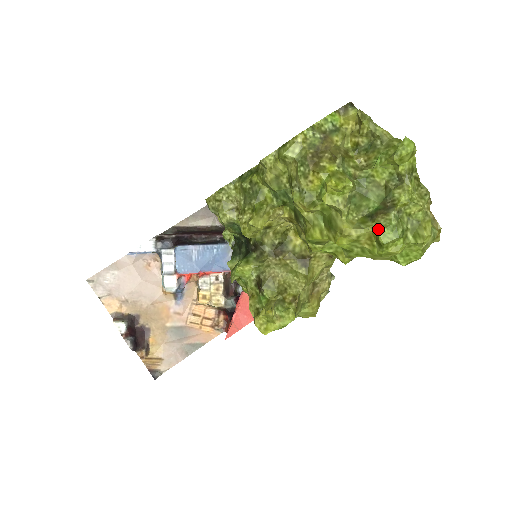
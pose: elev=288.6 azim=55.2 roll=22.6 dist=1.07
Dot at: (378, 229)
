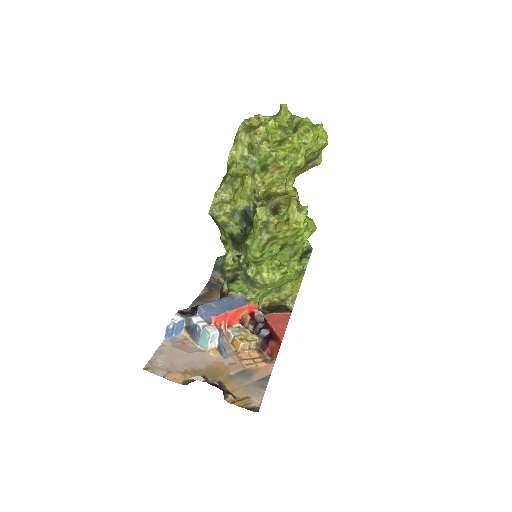
Dot at: (302, 126)
